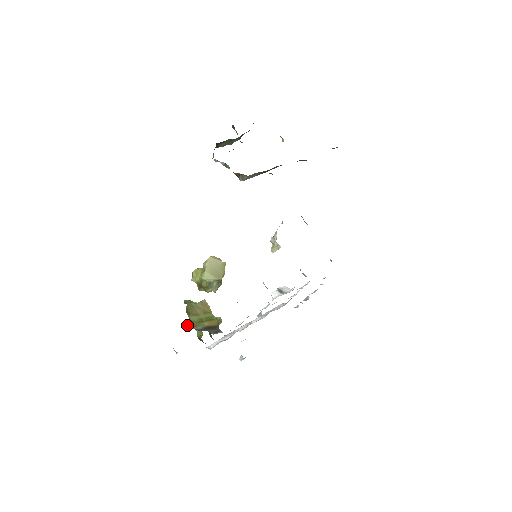
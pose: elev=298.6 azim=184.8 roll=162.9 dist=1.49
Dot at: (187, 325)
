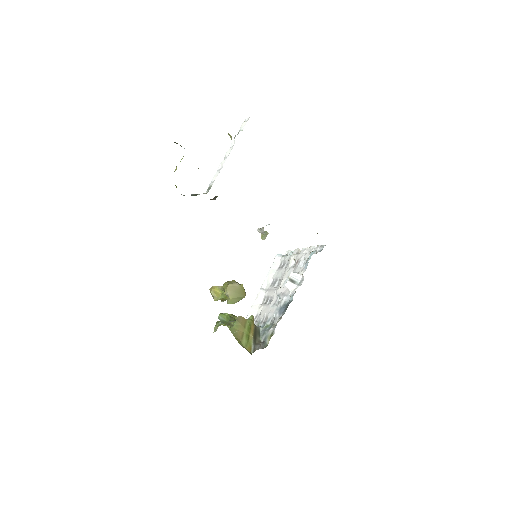
Dot at: occluded
